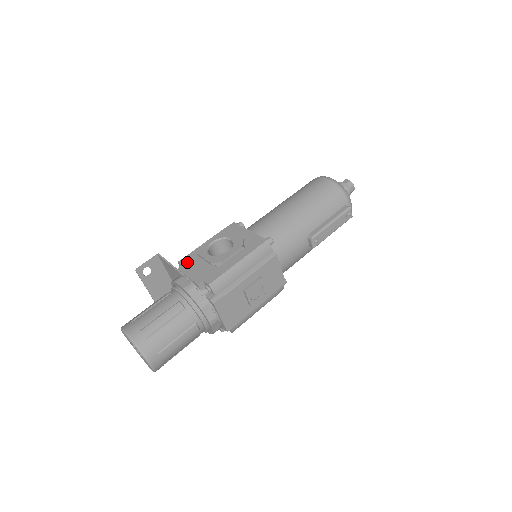
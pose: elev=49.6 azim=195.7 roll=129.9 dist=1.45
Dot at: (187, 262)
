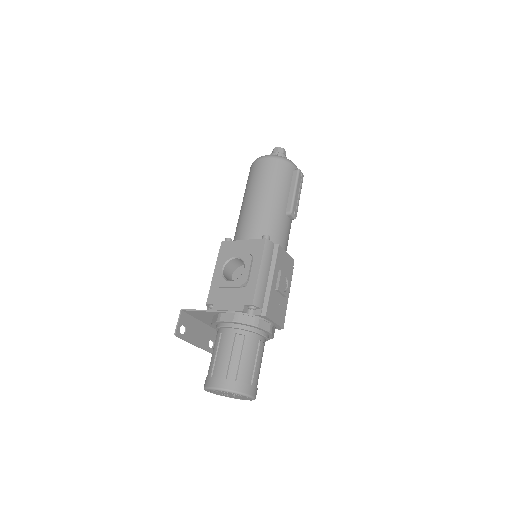
Dot at: (214, 299)
